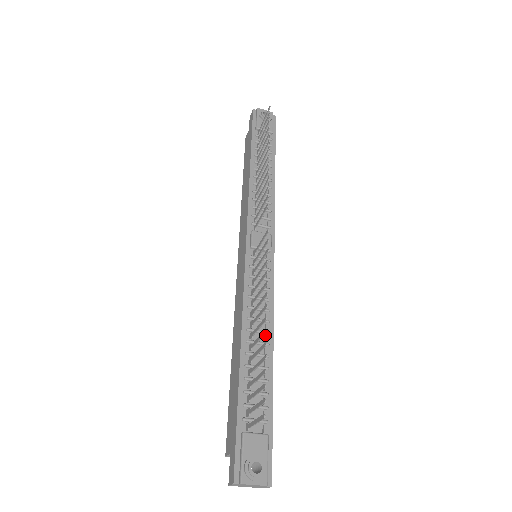
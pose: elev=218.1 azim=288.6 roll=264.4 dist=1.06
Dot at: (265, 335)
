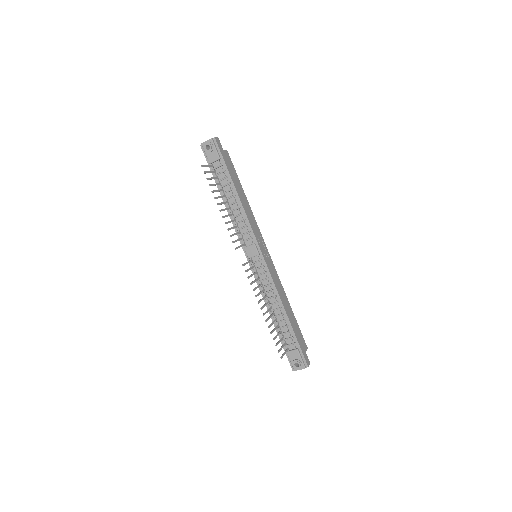
Dot at: (278, 303)
